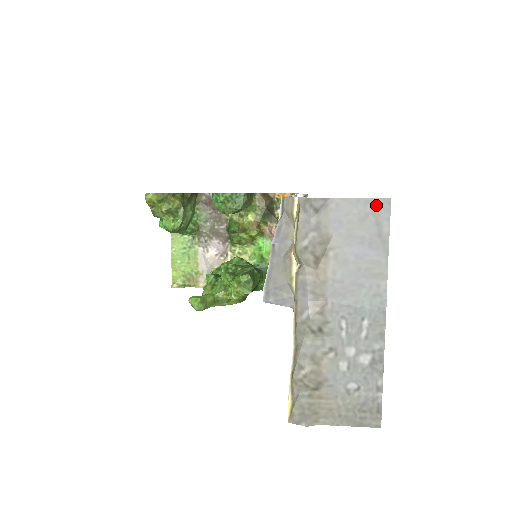
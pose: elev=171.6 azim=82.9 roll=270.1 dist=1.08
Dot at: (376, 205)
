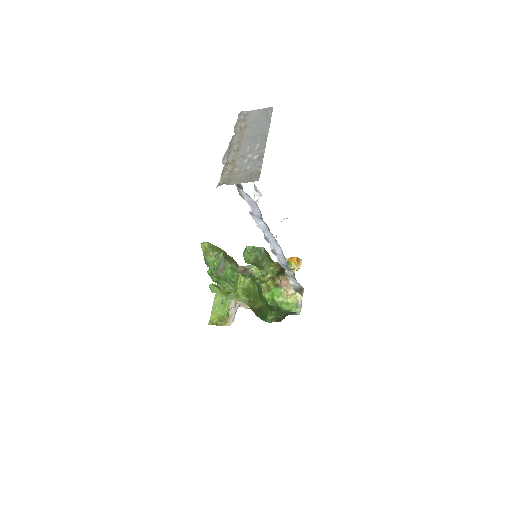
Dot at: (267, 110)
